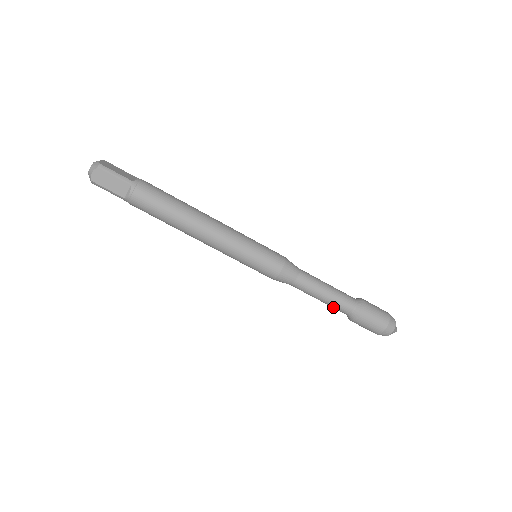
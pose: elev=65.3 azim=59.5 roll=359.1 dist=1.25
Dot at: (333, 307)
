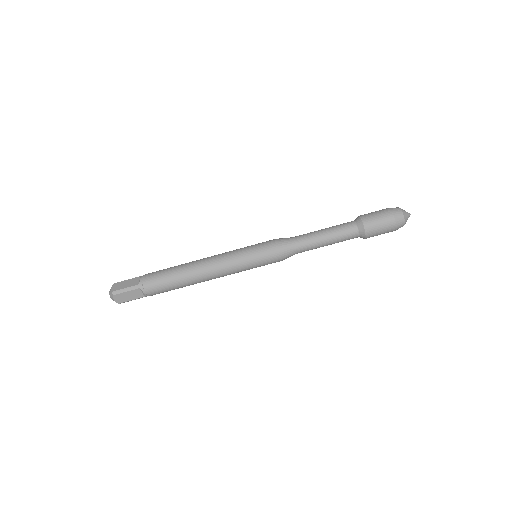
Dot at: (342, 241)
